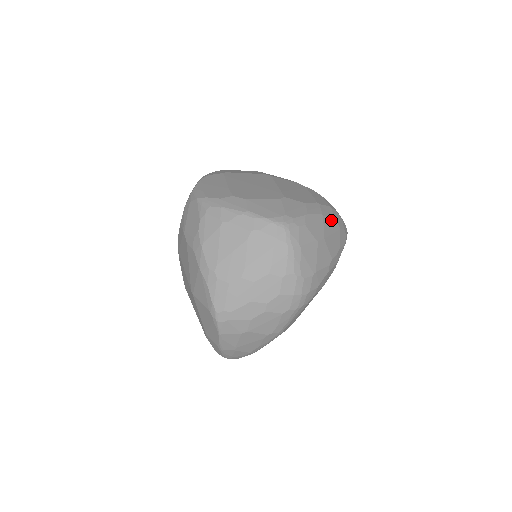
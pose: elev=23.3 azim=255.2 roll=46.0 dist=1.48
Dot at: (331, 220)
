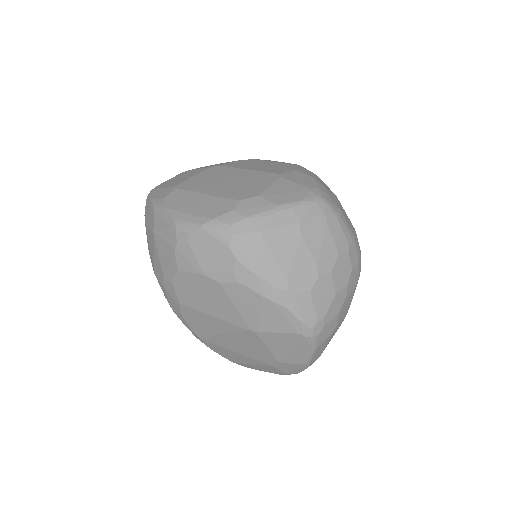
Dot at: occluded
